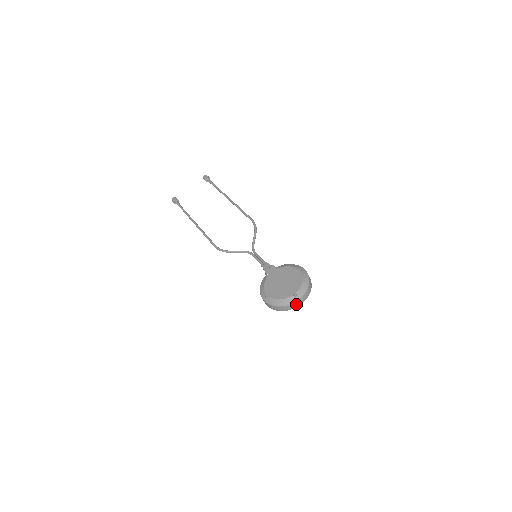
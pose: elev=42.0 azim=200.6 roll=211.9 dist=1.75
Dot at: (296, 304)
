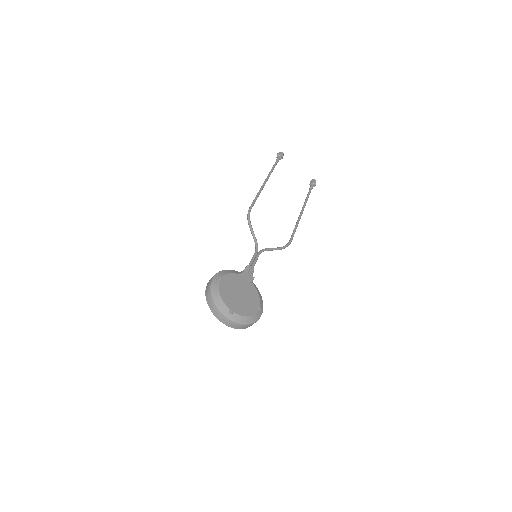
Dot at: (221, 316)
